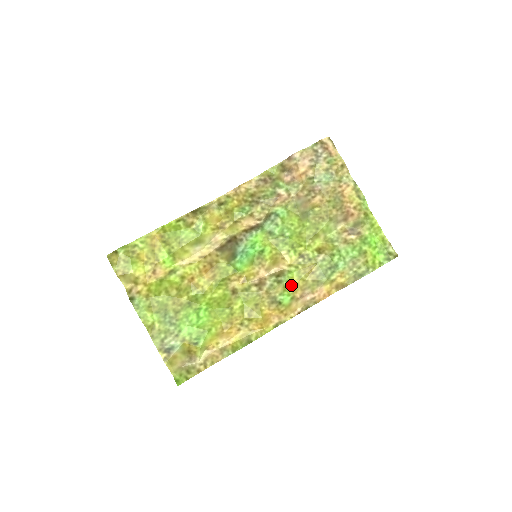
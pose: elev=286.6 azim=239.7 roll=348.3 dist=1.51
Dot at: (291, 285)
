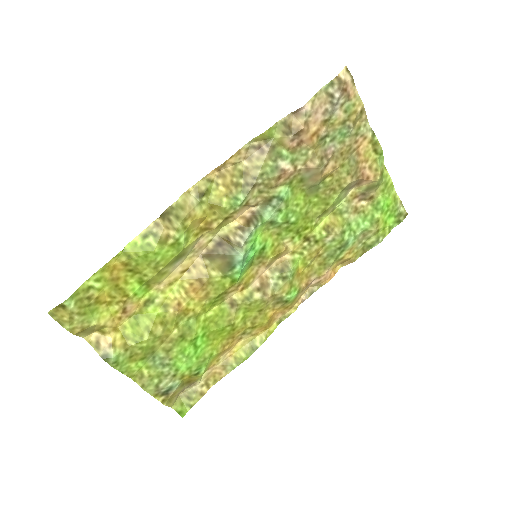
Dot at: (296, 277)
